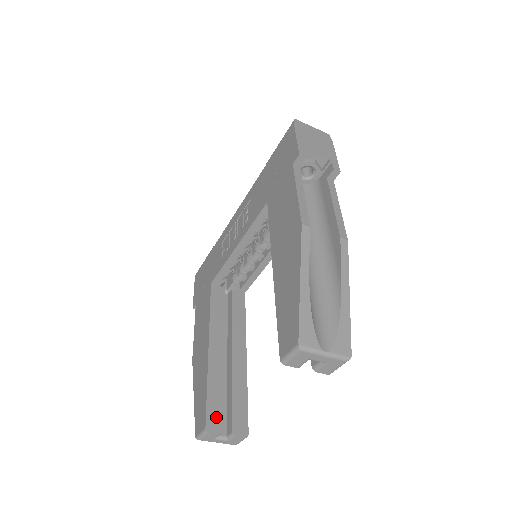
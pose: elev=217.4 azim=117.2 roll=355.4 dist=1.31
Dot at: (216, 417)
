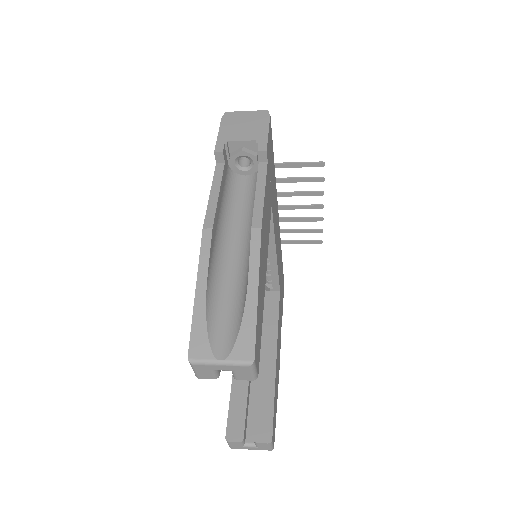
Dot at: (237, 425)
